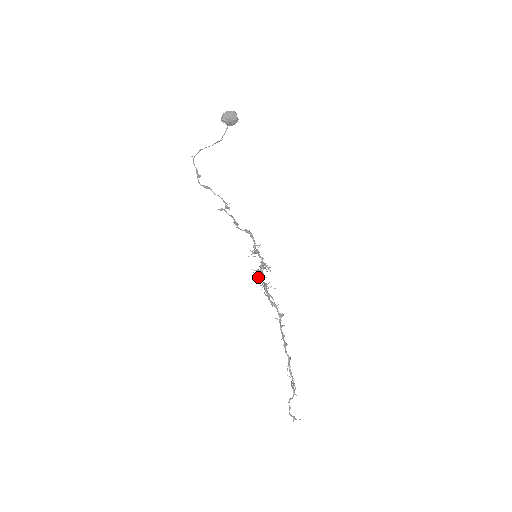
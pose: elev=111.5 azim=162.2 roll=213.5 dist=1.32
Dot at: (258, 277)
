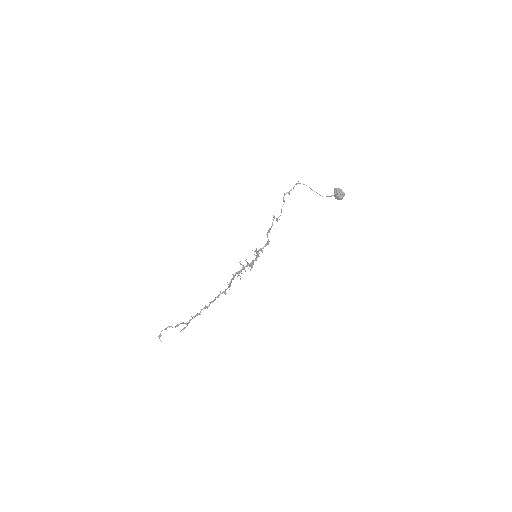
Dot at: (243, 265)
